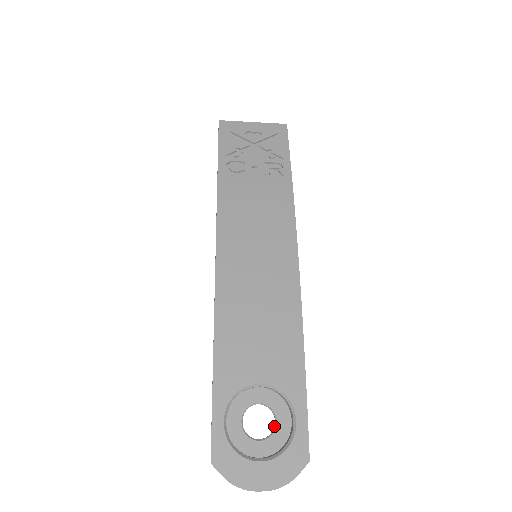
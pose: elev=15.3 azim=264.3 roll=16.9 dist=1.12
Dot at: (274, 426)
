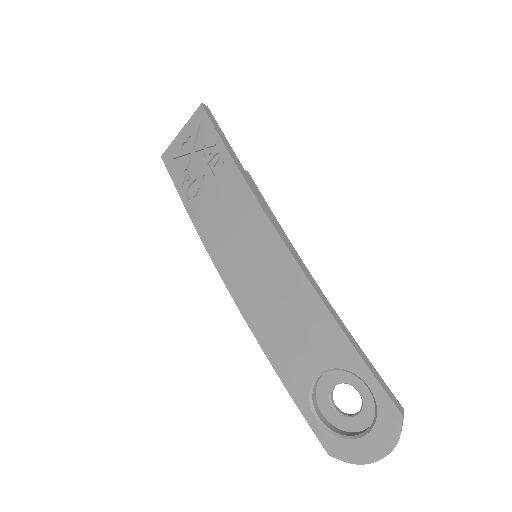
Dot at: (361, 396)
